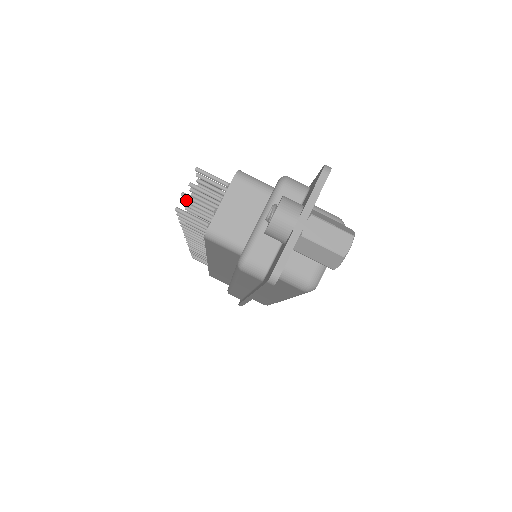
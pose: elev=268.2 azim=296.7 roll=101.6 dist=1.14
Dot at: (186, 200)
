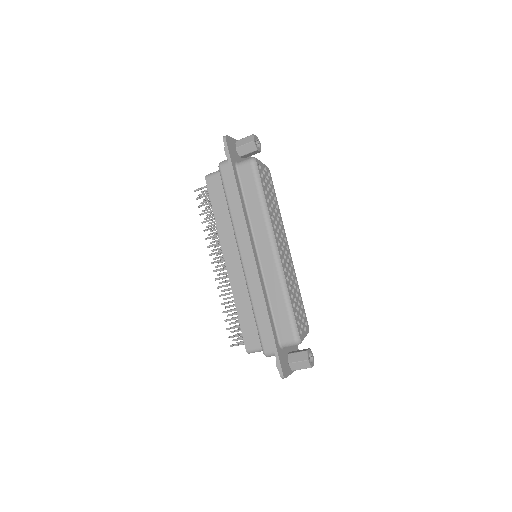
Dot at: occluded
